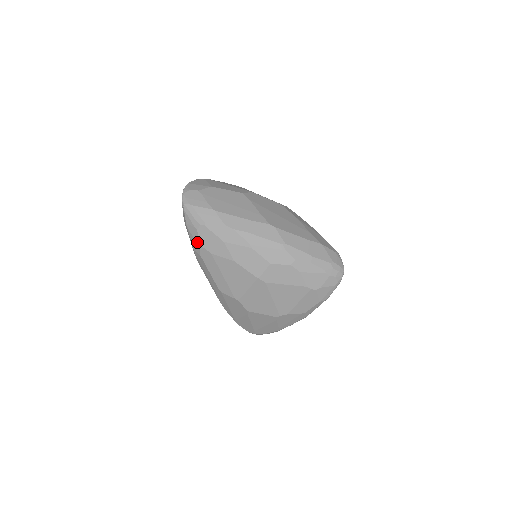
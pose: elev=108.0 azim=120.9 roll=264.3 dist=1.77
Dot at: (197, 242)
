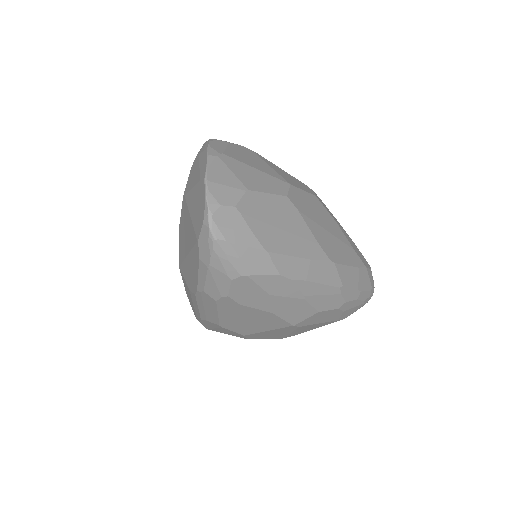
Dot at: (221, 290)
